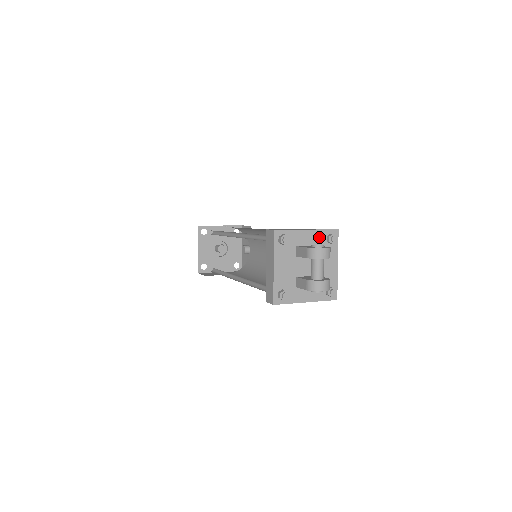
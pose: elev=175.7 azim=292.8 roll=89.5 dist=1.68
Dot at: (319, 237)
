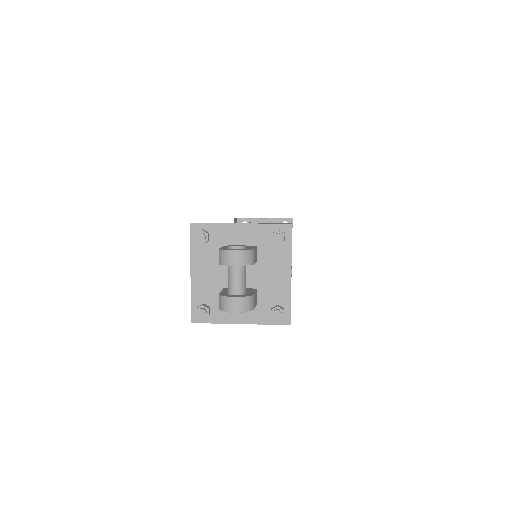
Dot at: (259, 234)
